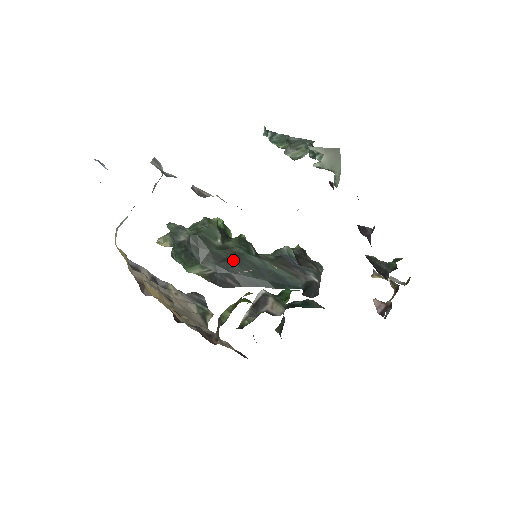
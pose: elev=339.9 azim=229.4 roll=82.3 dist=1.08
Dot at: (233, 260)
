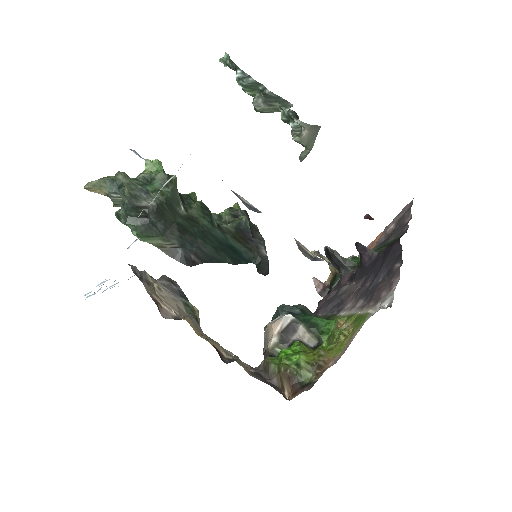
Dot at: (198, 233)
